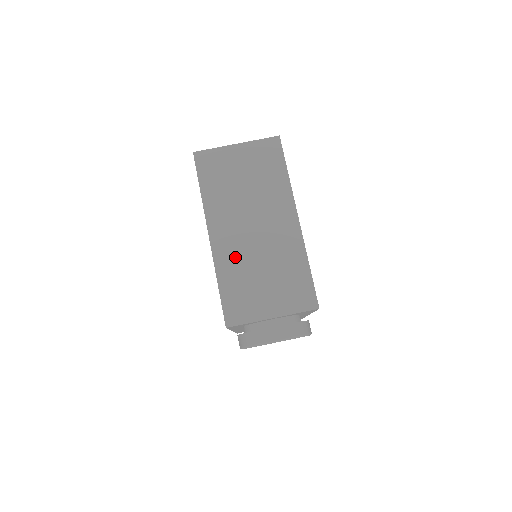
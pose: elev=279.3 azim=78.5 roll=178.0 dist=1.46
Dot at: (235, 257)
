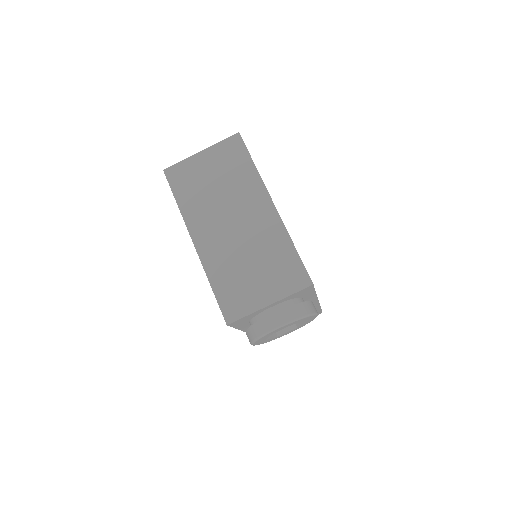
Dot at: (221, 256)
